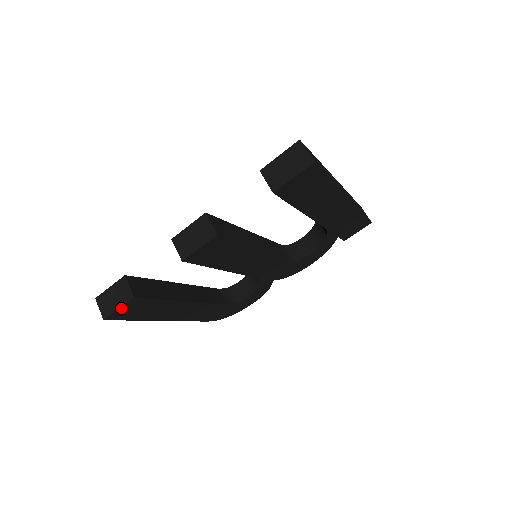
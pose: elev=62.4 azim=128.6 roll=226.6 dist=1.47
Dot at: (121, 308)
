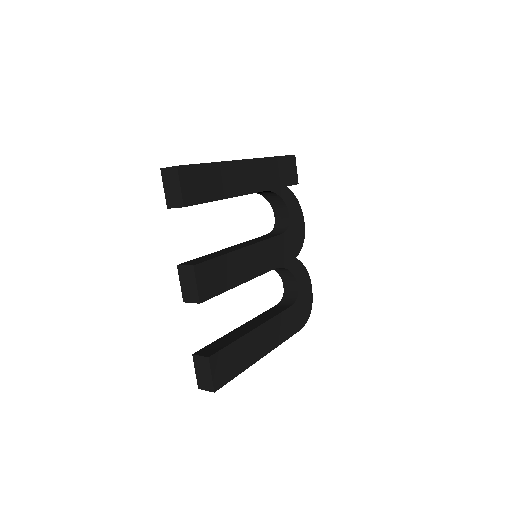
Dot at: (213, 373)
